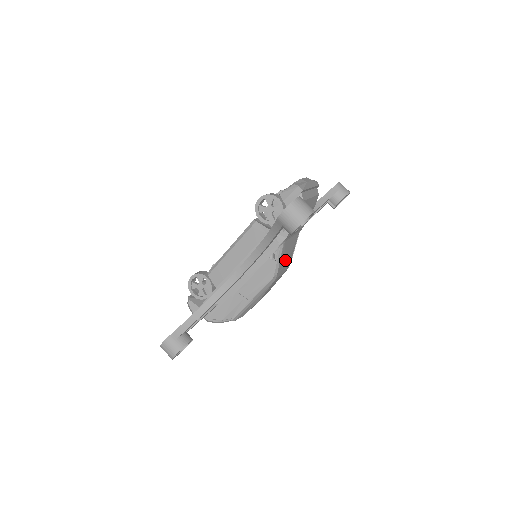
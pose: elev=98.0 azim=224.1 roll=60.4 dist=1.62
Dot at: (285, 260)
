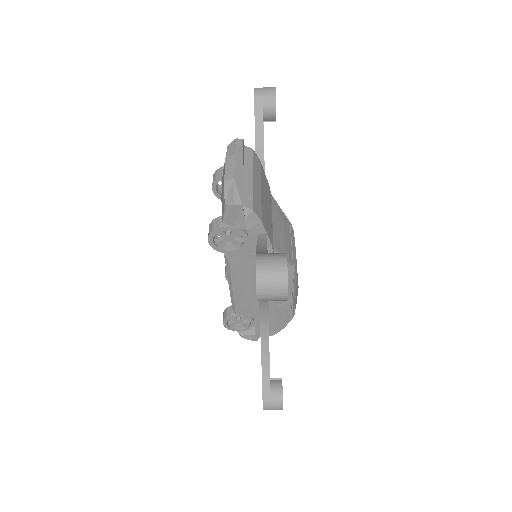
Dot at: (287, 242)
